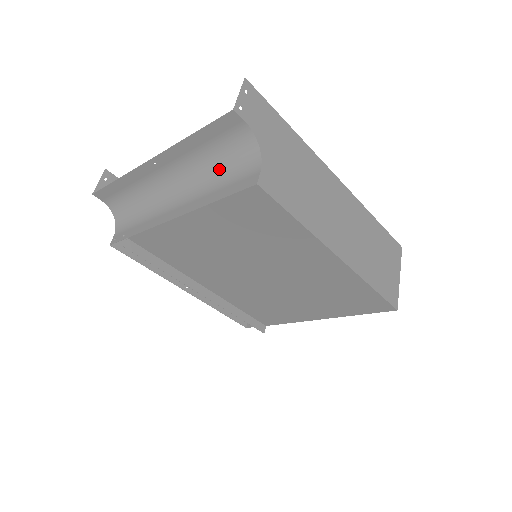
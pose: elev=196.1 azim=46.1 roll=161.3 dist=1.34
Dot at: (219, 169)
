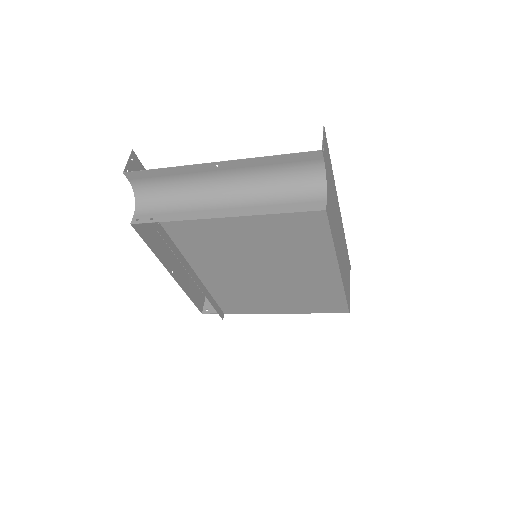
Dot at: (281, 187)
